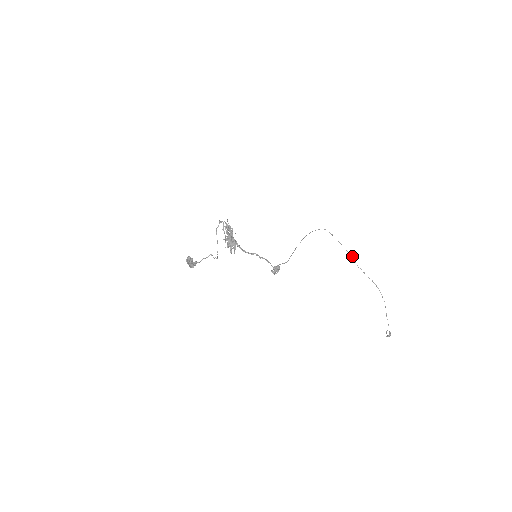
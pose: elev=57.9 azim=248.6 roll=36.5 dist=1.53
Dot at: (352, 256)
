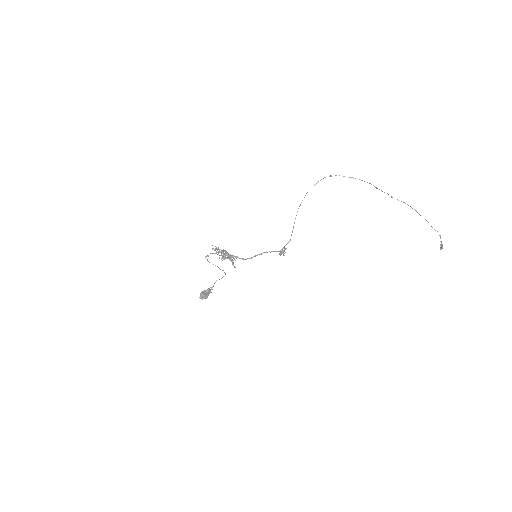
Dot at: (371, 184)
